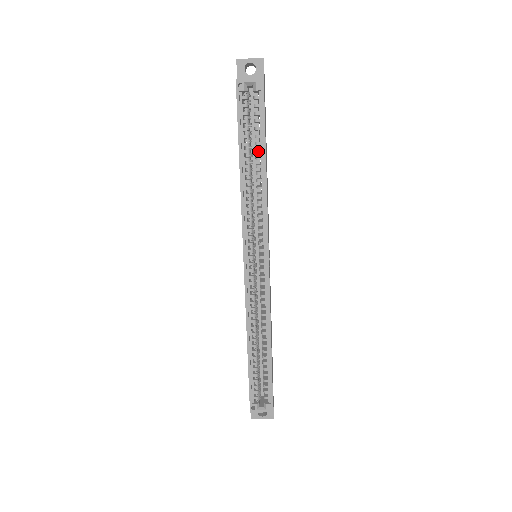
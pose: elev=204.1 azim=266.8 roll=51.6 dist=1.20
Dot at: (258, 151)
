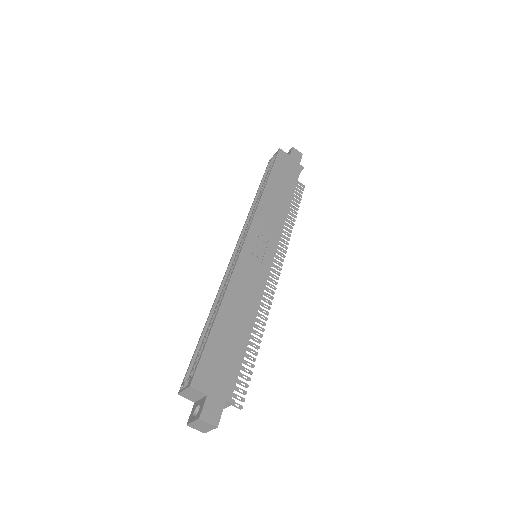
Dot at: occluded
